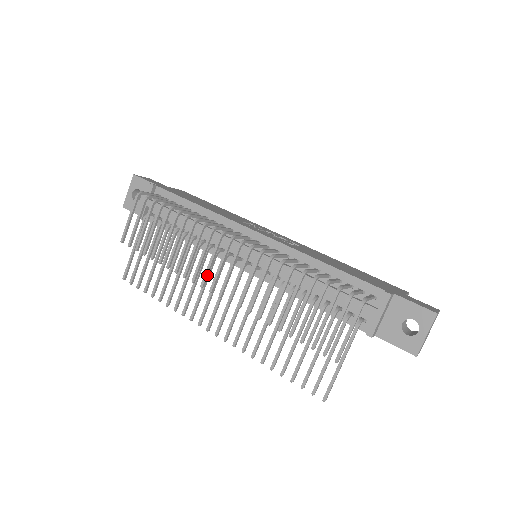
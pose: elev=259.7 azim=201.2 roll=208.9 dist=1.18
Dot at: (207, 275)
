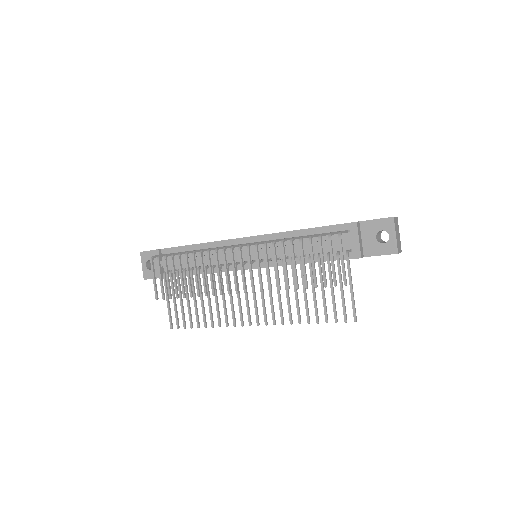
Dot at: (228, 283)
